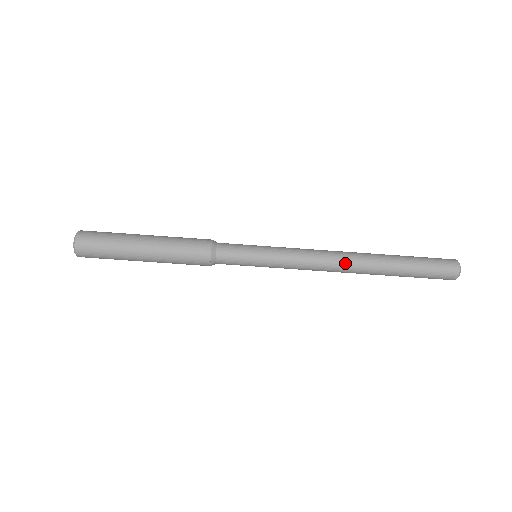
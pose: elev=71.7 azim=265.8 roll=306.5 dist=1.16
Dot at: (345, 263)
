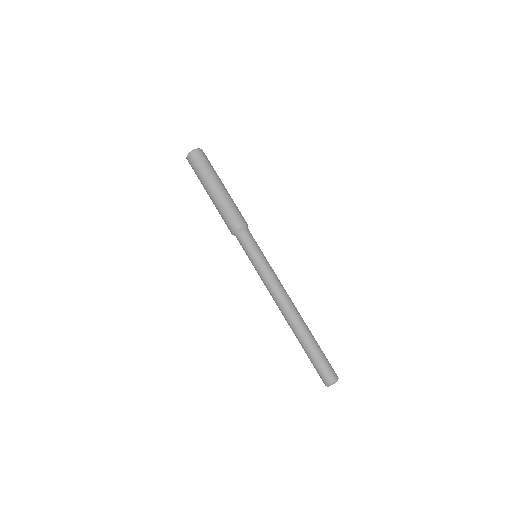
Dot at: (287, 310)
